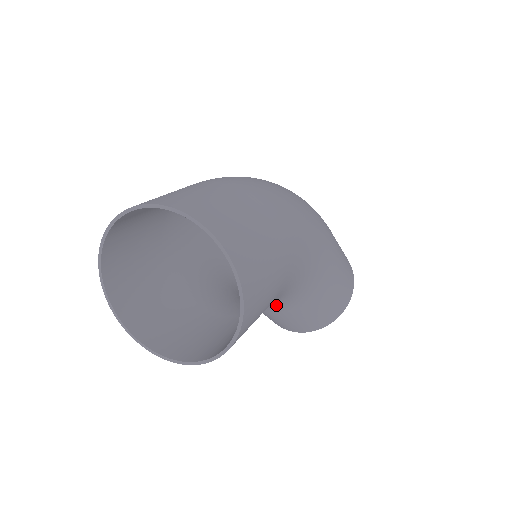
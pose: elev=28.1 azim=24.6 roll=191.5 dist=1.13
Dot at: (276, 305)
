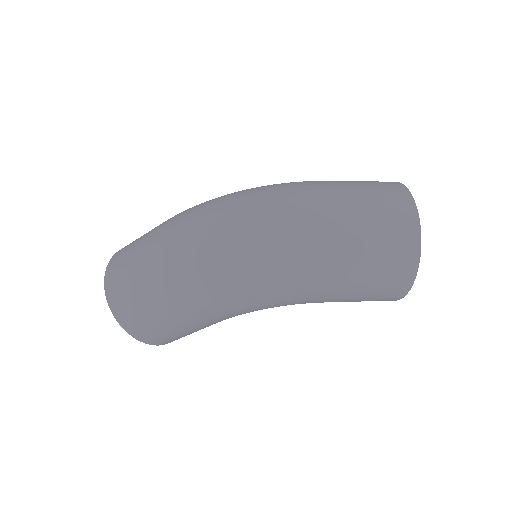
Dot at: occluded
